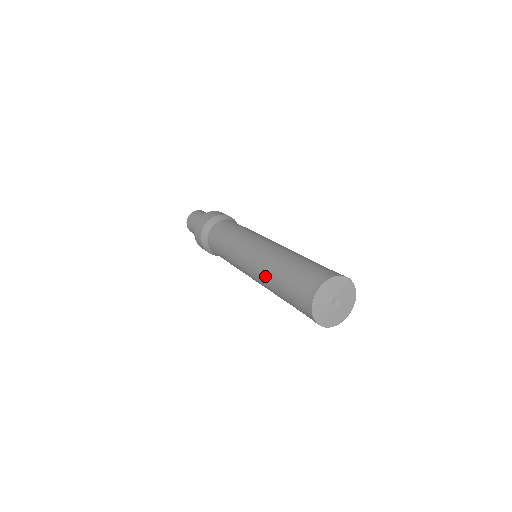
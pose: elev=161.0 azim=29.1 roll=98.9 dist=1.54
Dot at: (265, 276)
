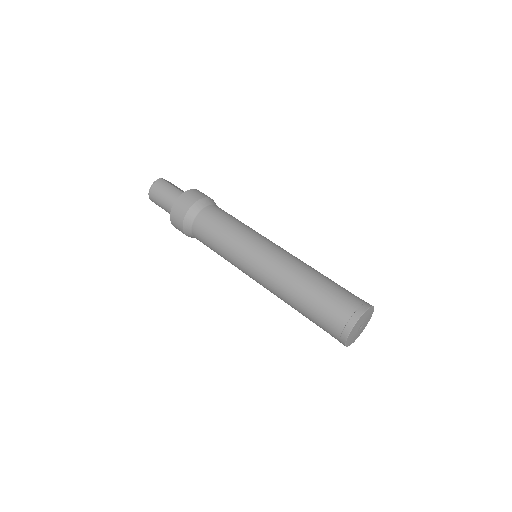
Dot at: occluded
